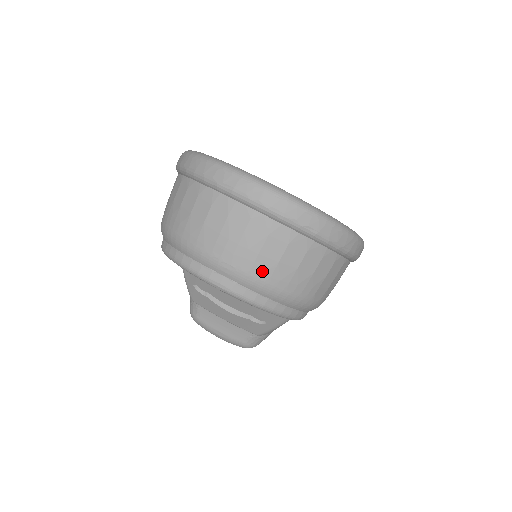
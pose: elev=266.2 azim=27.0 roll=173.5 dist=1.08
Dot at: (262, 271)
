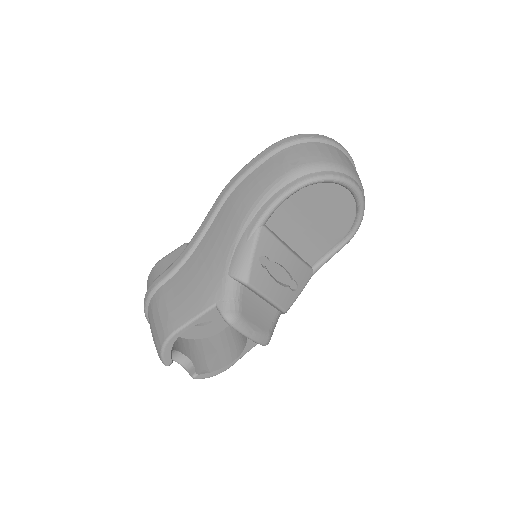
Dot at: occluded
